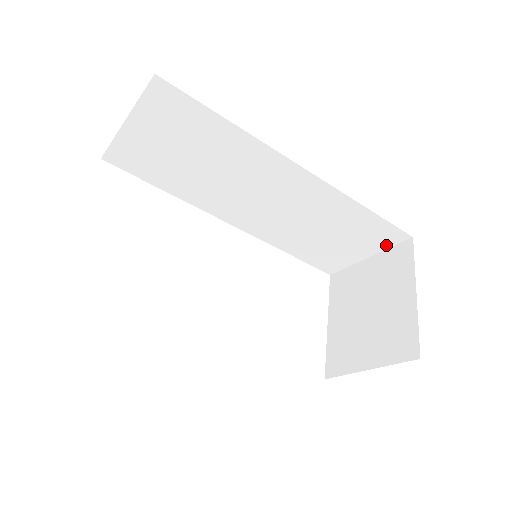
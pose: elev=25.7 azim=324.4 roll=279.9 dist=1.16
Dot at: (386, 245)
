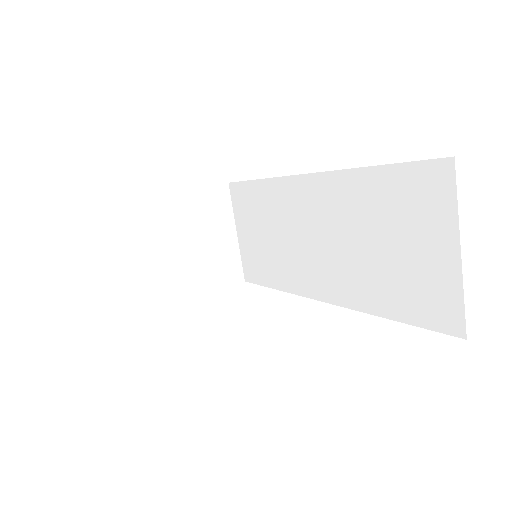
Dot at: (449, 204)
